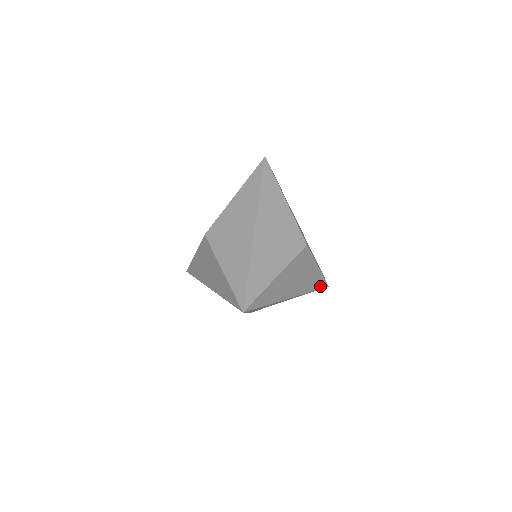
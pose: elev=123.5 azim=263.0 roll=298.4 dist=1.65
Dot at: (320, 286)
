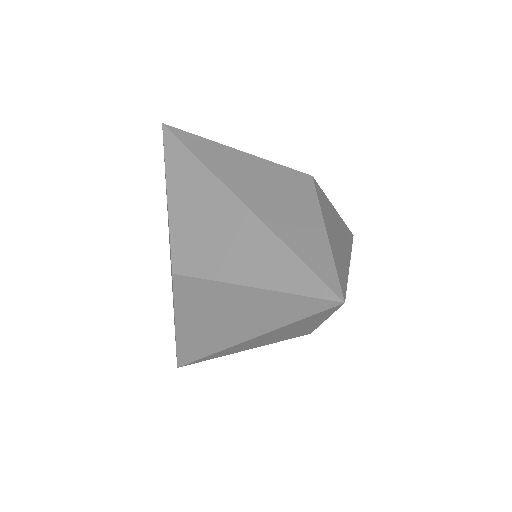
Dot at: (350, 237)
